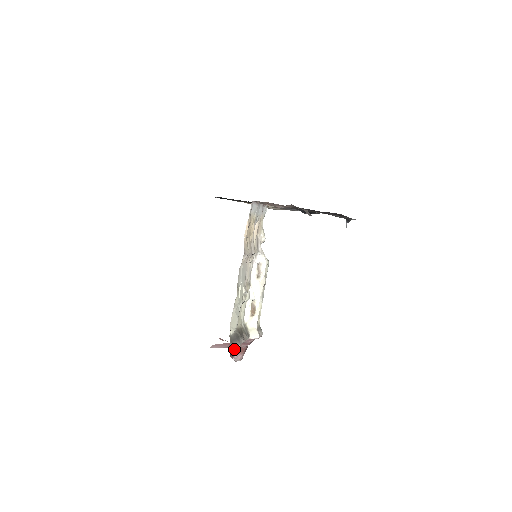
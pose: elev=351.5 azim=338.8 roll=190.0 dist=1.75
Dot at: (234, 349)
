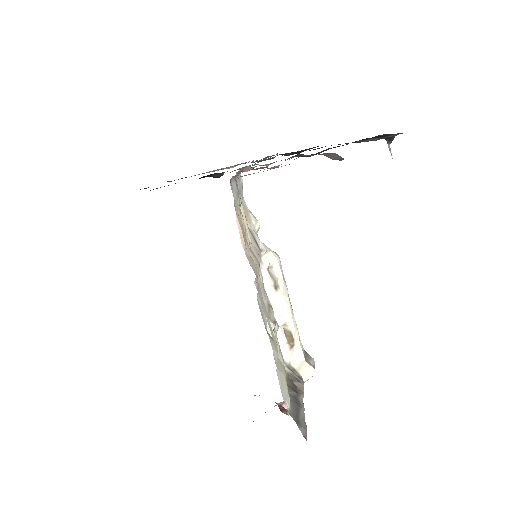
Dot at: (306, 431)
